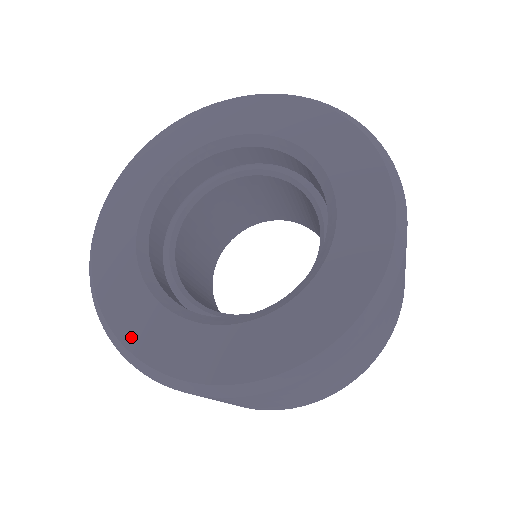
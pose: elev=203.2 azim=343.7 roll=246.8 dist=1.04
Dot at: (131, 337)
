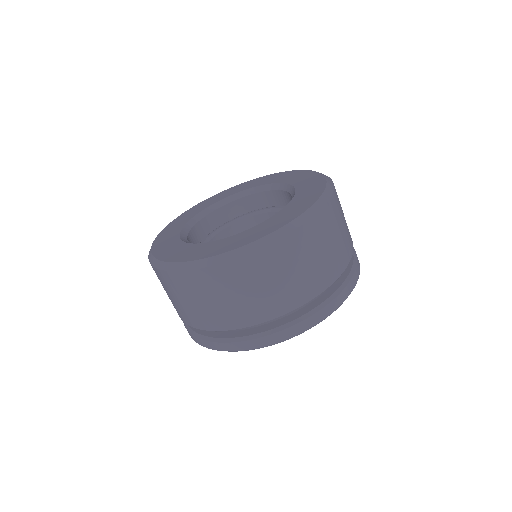
Dot at: (159, 253)
